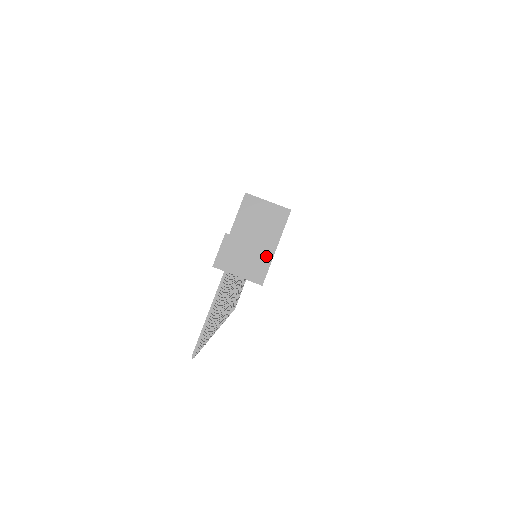
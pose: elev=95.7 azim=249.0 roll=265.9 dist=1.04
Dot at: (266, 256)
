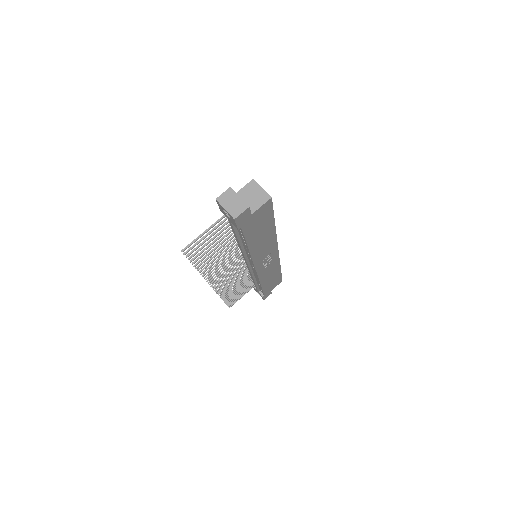
Dot at: (244, 206)
